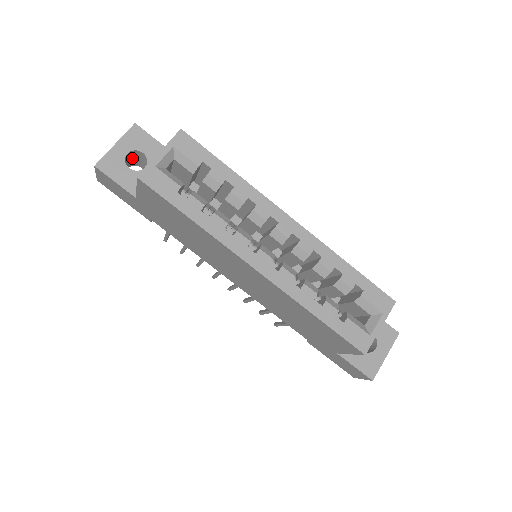
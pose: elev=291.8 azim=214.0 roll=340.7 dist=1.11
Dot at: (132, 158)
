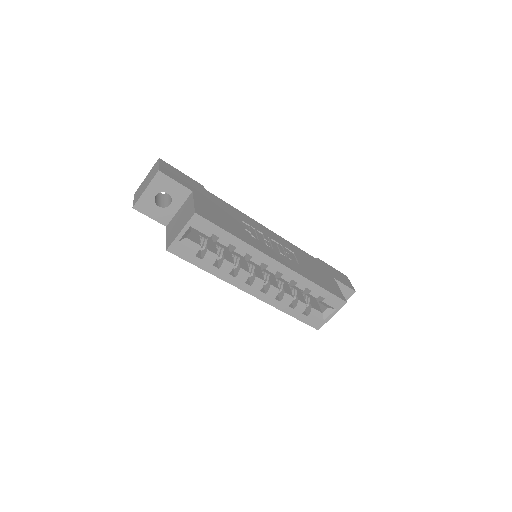
Dot at: occluded
